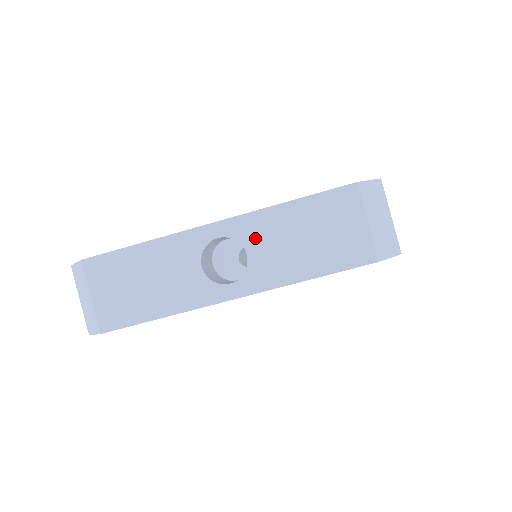
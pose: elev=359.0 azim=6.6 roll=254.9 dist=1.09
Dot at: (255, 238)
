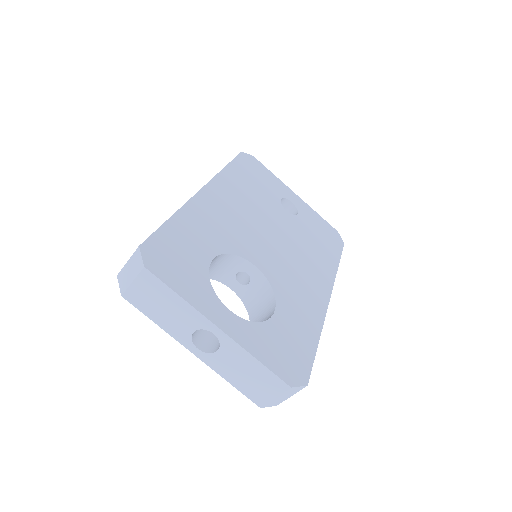
Dot at: (228, 352)
